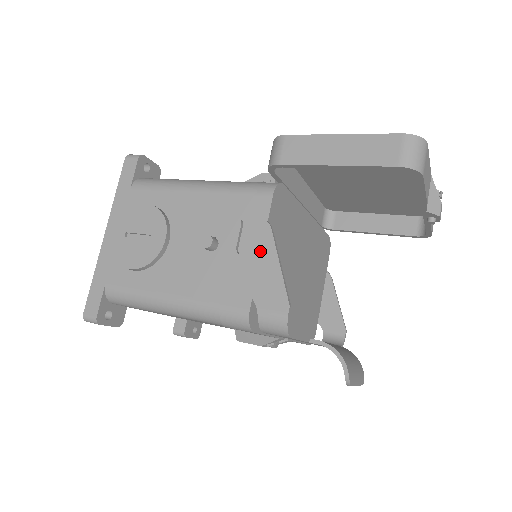
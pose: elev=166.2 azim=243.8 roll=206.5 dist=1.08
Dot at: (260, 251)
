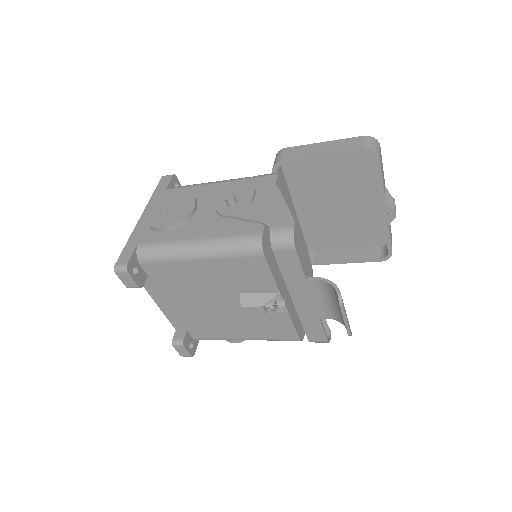
Dot at: (270, 199)
